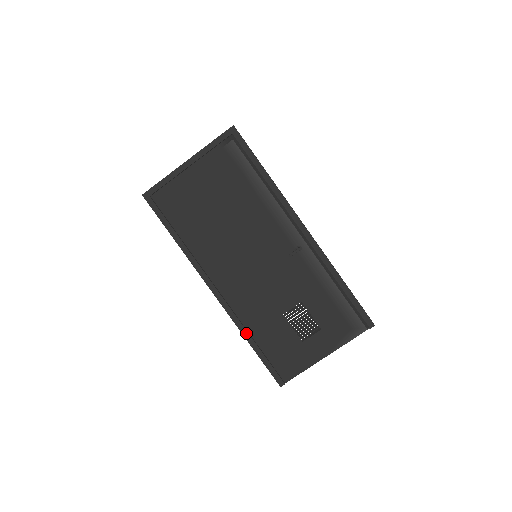
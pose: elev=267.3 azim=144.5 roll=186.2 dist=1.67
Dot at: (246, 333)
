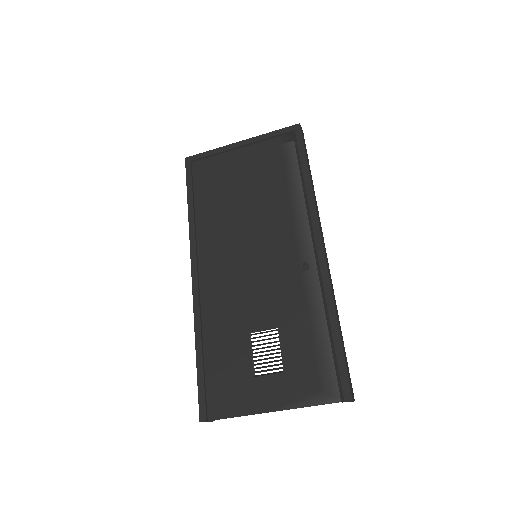
Dot at: (199, 334)
